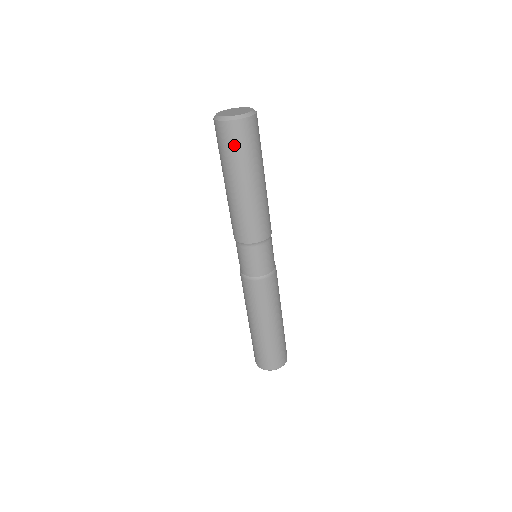
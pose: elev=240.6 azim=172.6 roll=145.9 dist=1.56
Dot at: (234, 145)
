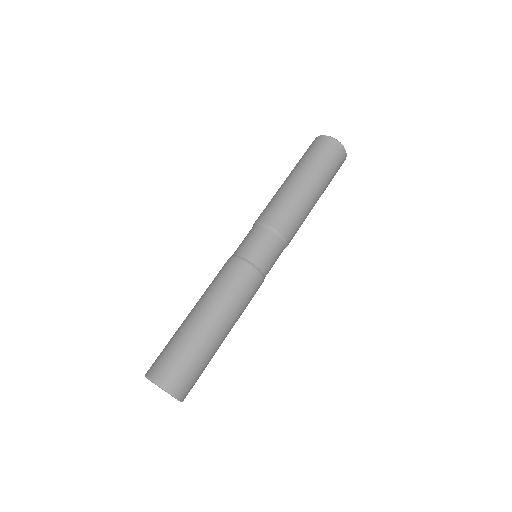
Dot at: (332, 159)
